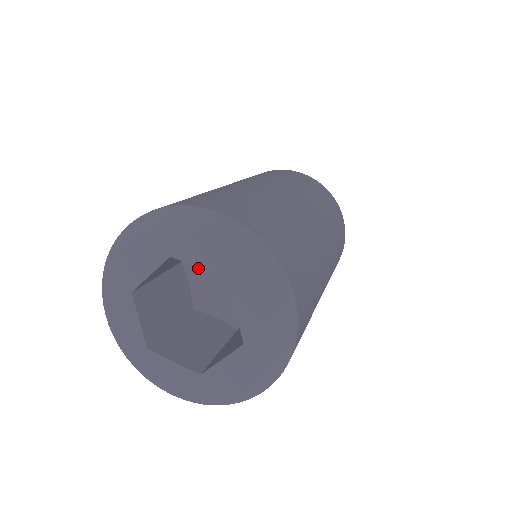
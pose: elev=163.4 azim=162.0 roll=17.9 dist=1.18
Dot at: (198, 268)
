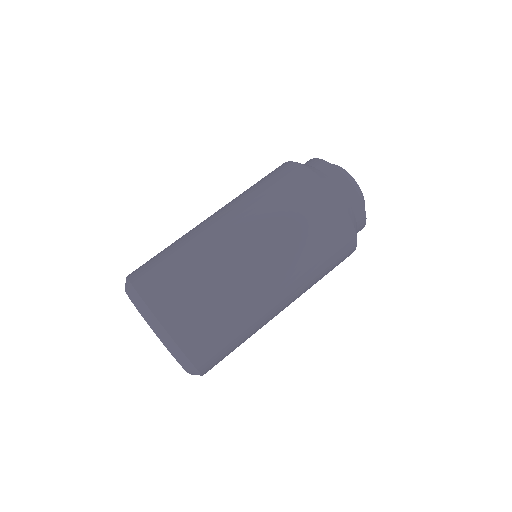
Dot at: occluded
